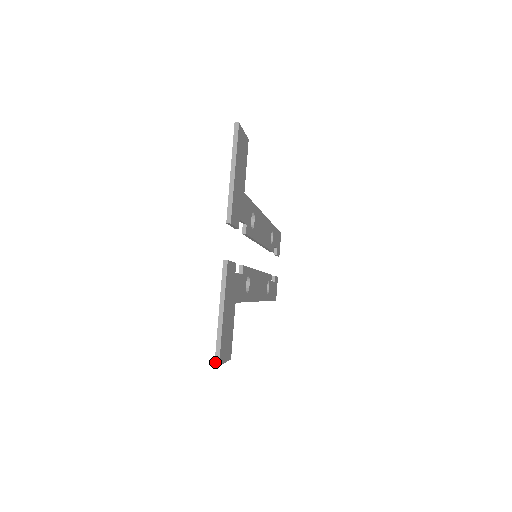
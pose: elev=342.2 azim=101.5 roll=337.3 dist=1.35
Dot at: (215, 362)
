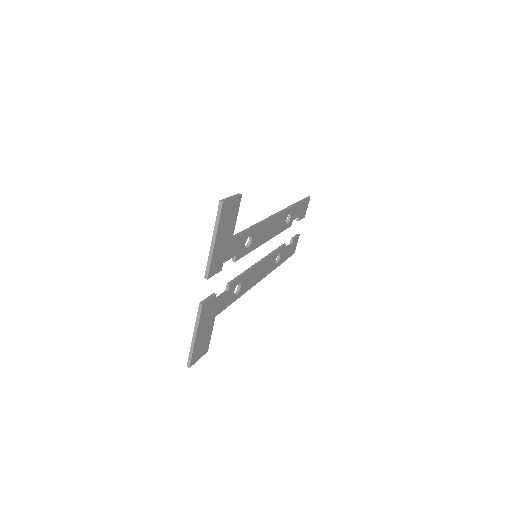
Dot at: (187, 365)
